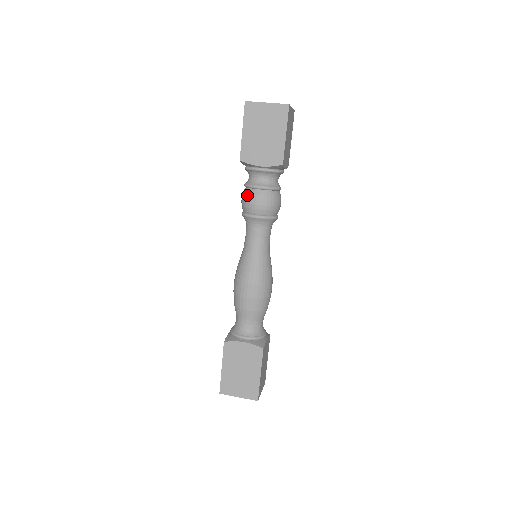
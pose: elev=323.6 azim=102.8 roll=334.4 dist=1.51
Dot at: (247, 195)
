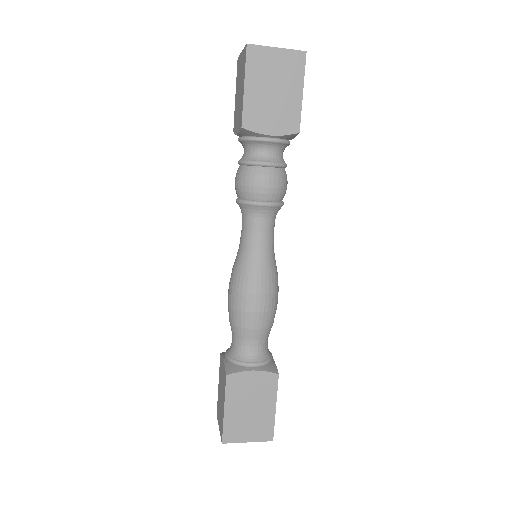
Dot at: (250, 175)
